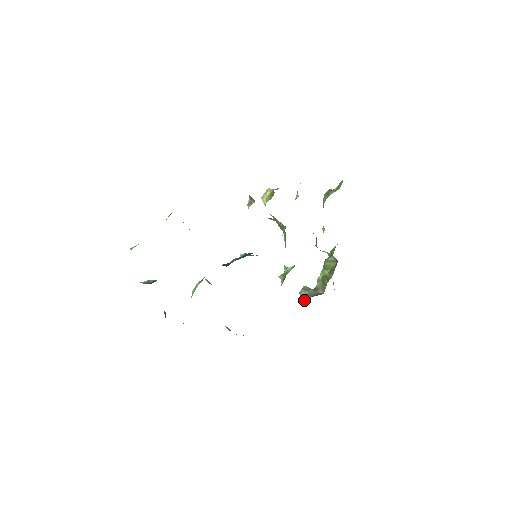
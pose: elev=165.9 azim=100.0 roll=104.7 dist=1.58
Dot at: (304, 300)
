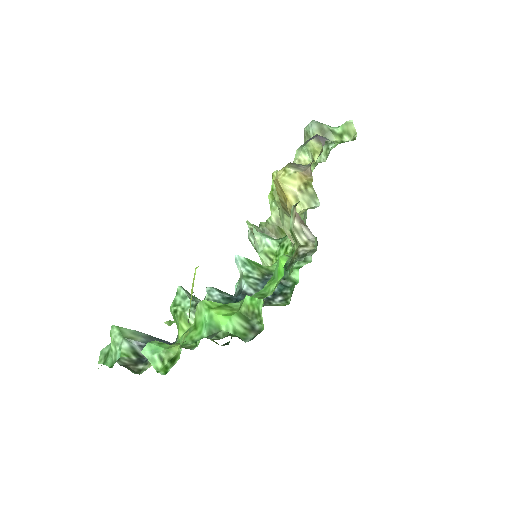
Dot at: occluded
